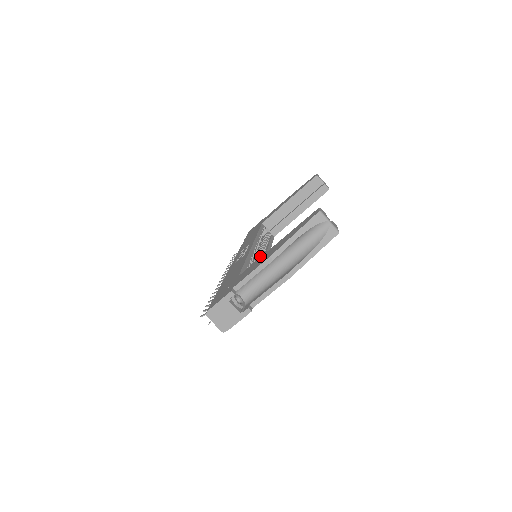
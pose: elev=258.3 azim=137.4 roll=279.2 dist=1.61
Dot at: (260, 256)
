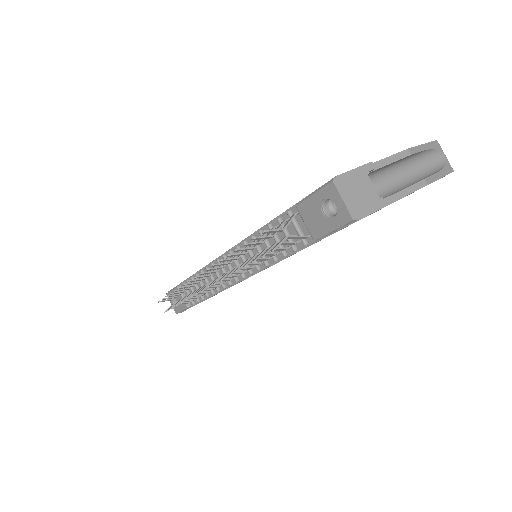
Dot at: occluded
